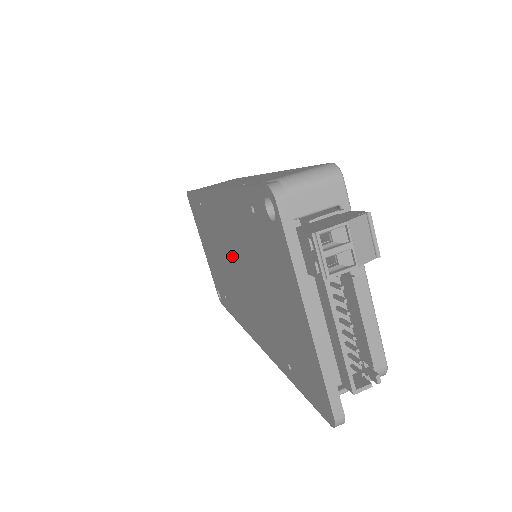
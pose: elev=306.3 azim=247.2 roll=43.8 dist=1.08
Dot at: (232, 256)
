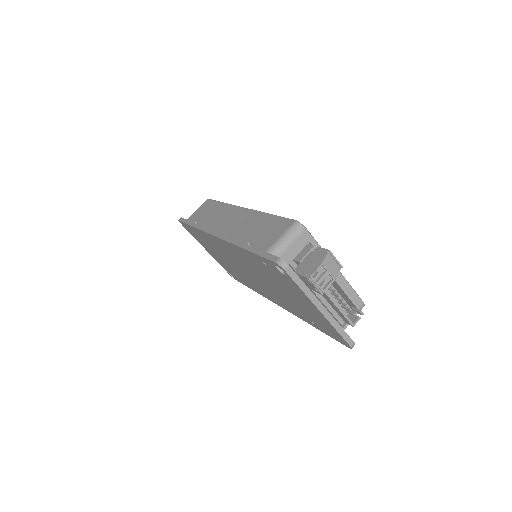
Dot at: (246, 268)
